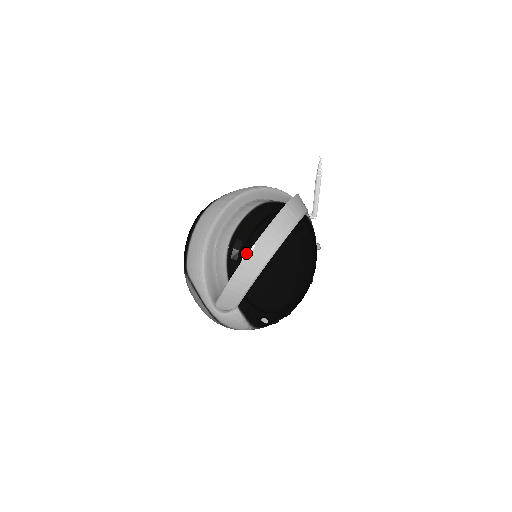
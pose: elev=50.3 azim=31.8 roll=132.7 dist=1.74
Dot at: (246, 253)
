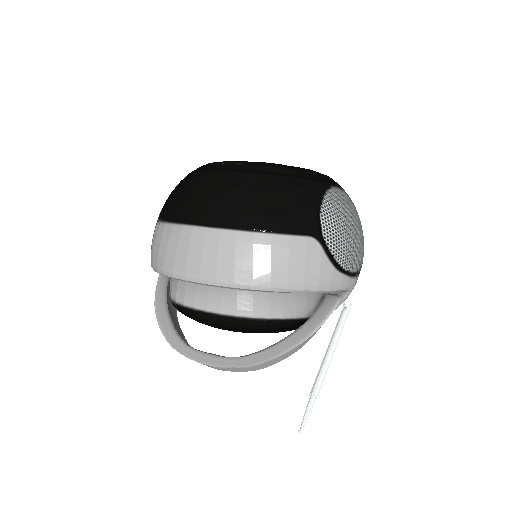
Dot at: occluded
